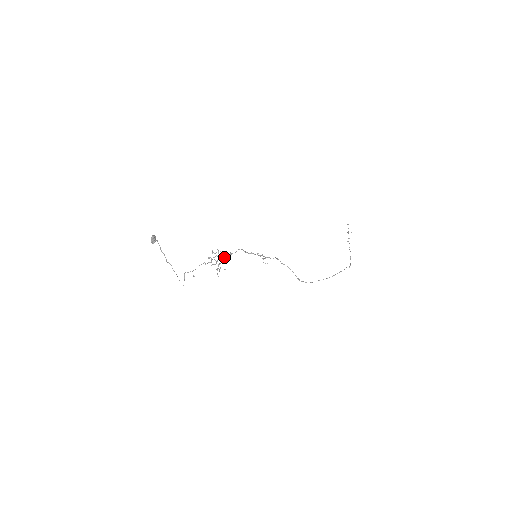
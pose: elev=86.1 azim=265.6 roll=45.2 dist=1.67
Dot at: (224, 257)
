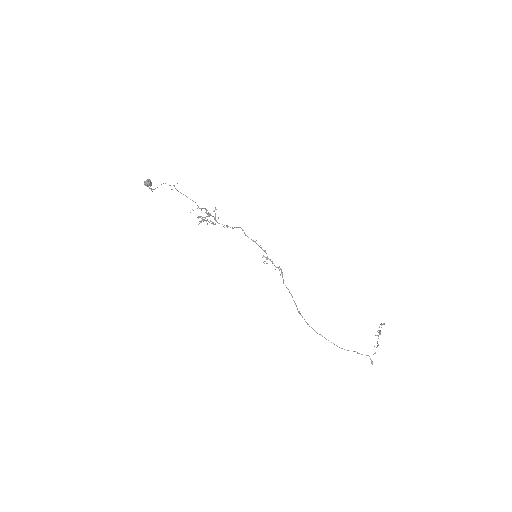
Dot at: (218, 223)
